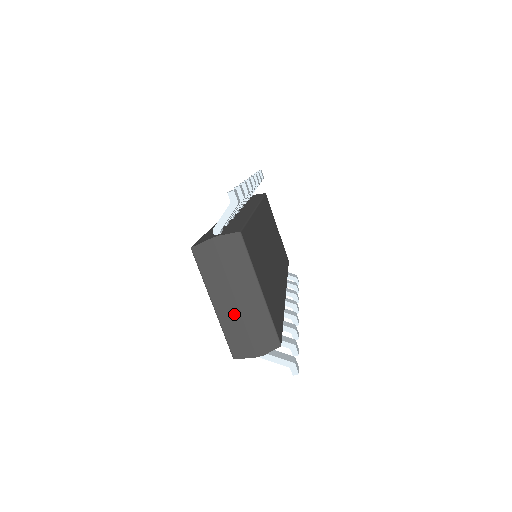
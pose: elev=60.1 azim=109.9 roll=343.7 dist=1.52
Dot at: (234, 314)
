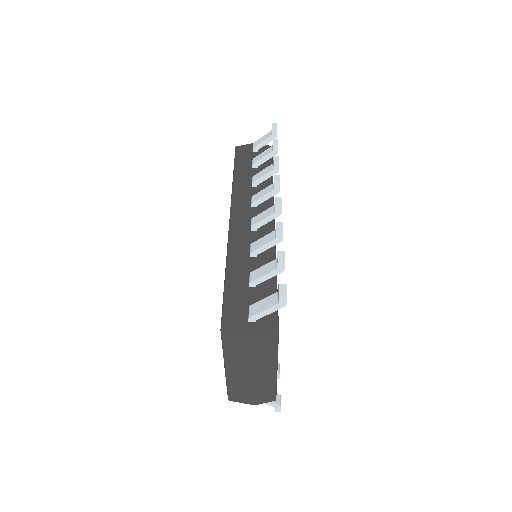
Dot at: (244, 379)
